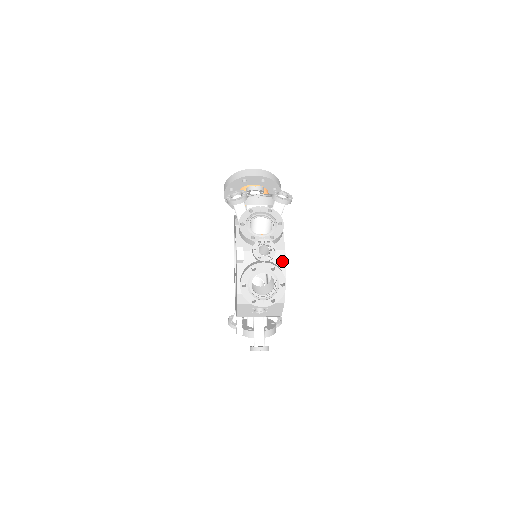
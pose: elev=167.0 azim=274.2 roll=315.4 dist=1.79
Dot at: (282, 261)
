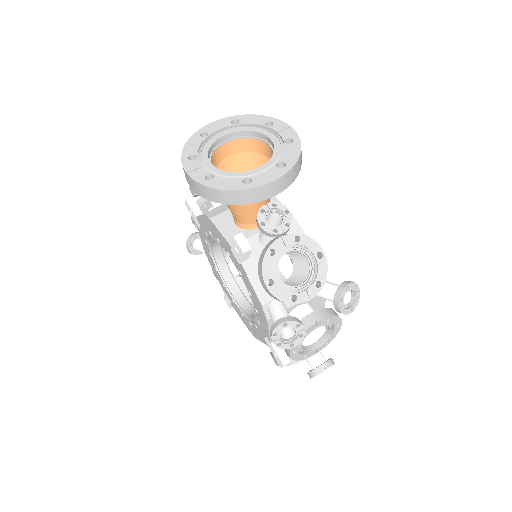
Dot at: occluded
